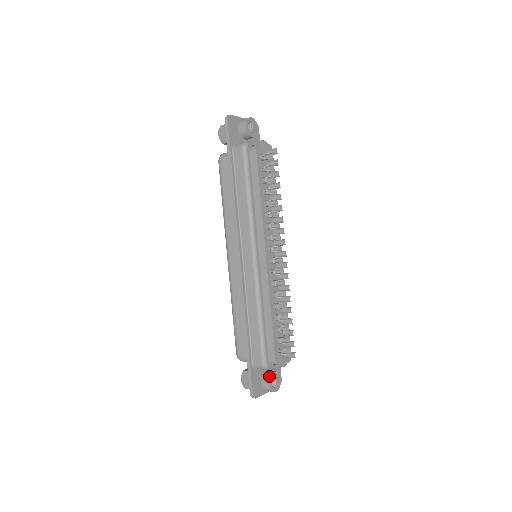
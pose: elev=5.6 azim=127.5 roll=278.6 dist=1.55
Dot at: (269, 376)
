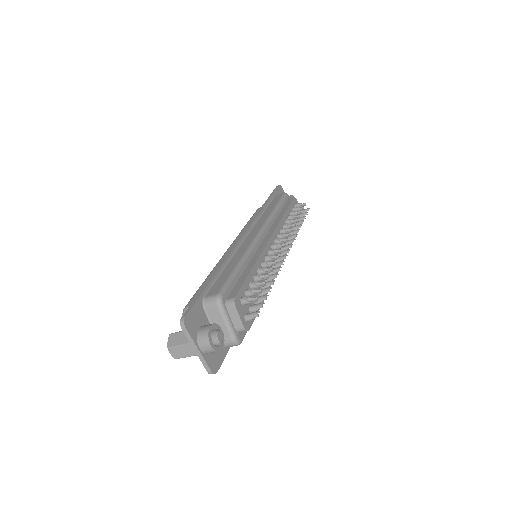
Dot at: (214, 323)
